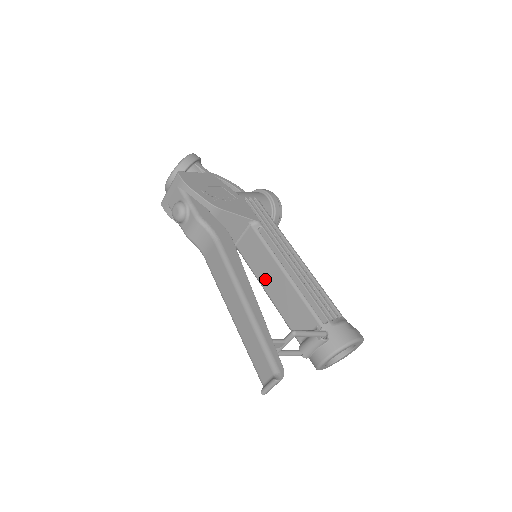
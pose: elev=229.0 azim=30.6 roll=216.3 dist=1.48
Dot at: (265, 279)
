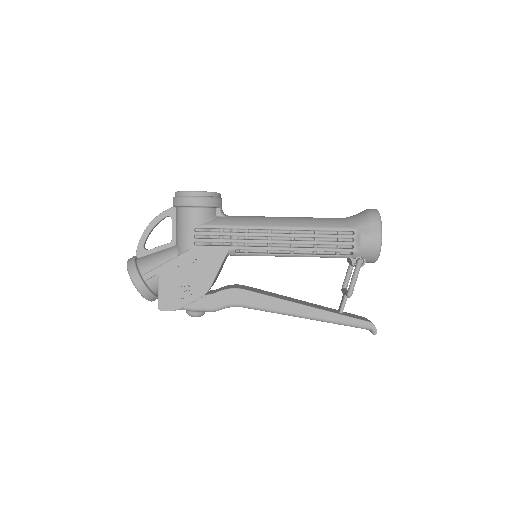
Dot at: occluded
